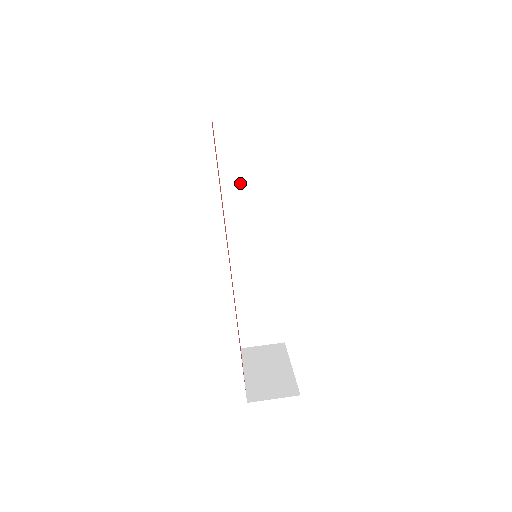
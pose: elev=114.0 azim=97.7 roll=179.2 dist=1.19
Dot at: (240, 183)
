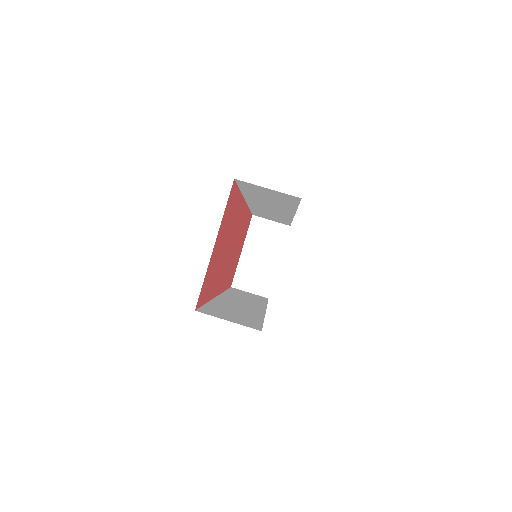
Dot at: (263, 198)
